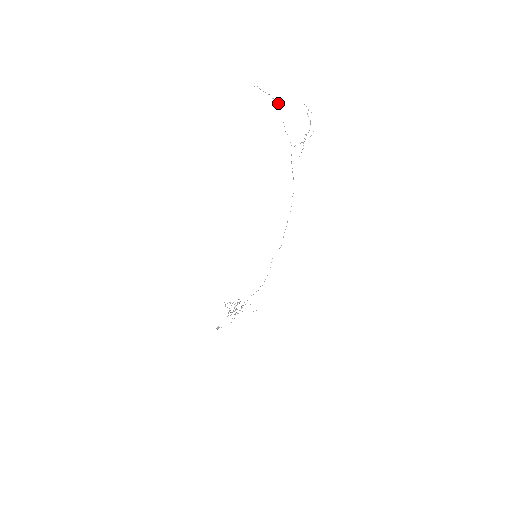
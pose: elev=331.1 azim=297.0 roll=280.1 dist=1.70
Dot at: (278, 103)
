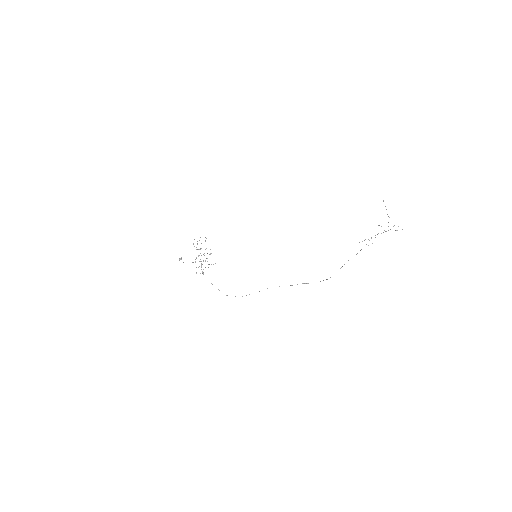
Dot at: occluded
